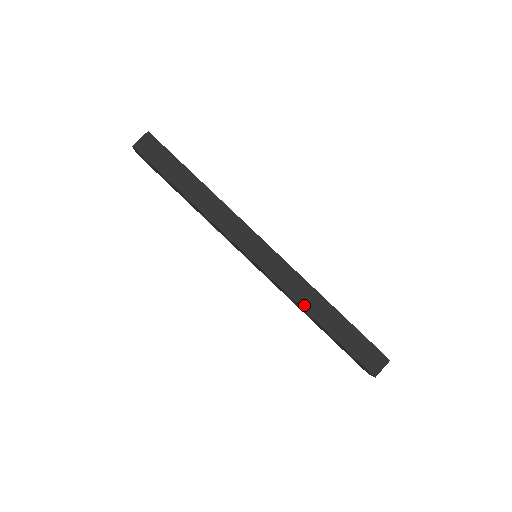
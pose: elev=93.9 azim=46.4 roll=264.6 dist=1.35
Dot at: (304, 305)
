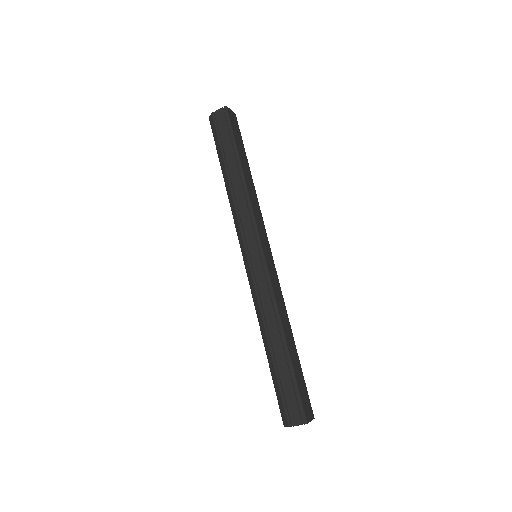
Dot at: (282, 318)
